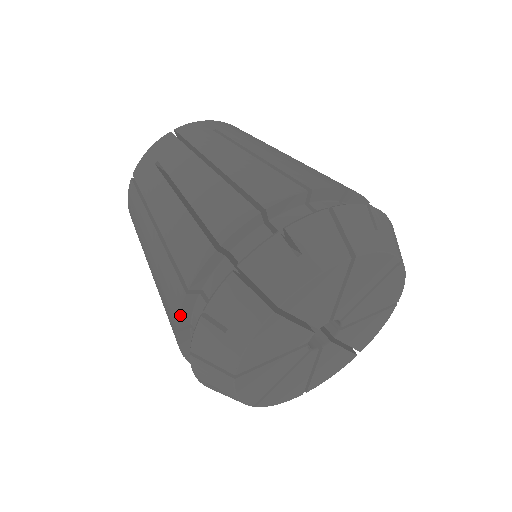
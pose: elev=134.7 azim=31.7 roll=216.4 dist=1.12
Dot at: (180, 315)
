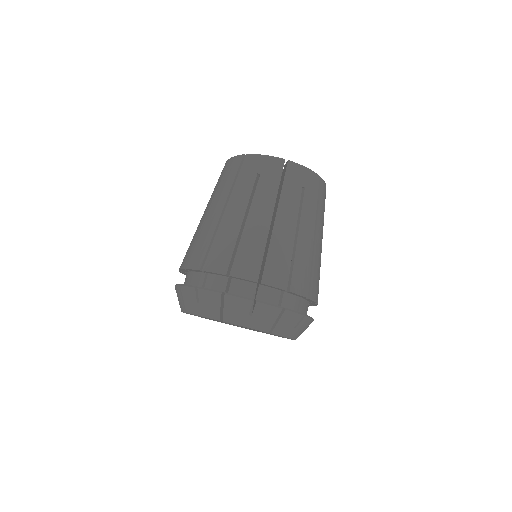
Dot at: (190, 269)
